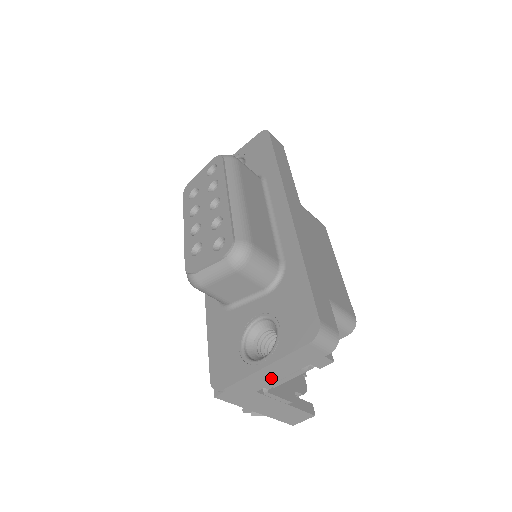
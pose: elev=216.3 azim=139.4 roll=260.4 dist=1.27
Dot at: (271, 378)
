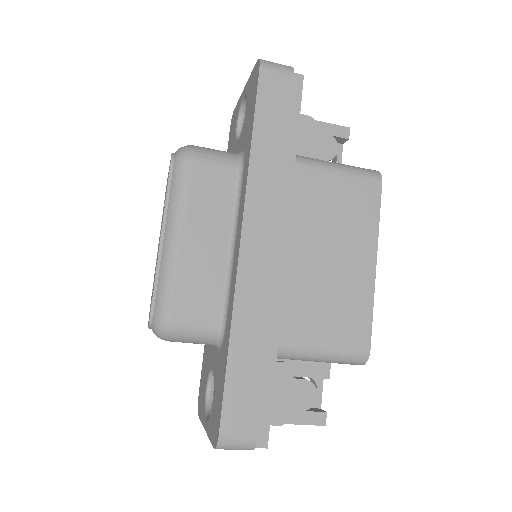
Dot at: occluded
